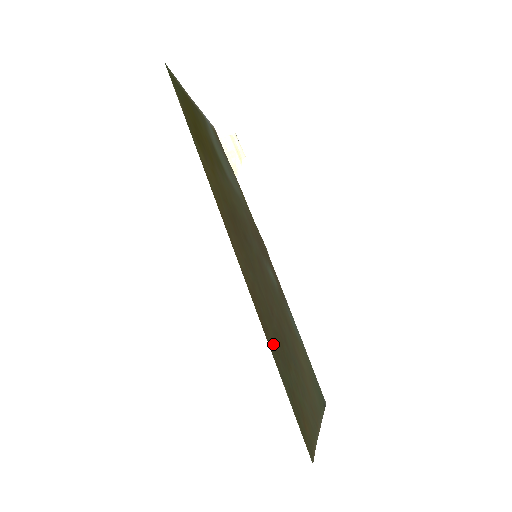
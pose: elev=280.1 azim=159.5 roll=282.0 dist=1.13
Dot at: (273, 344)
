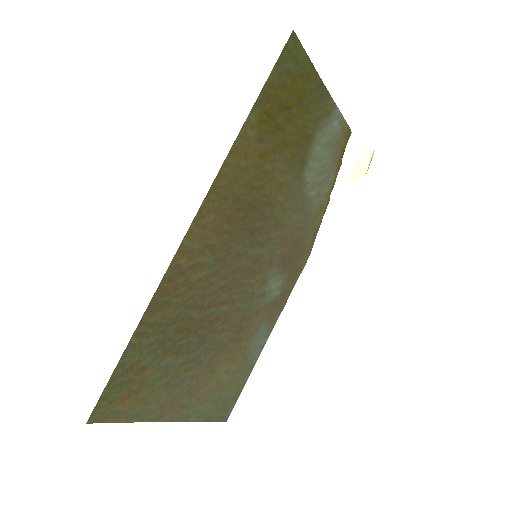
Dot at: (159, 321)
